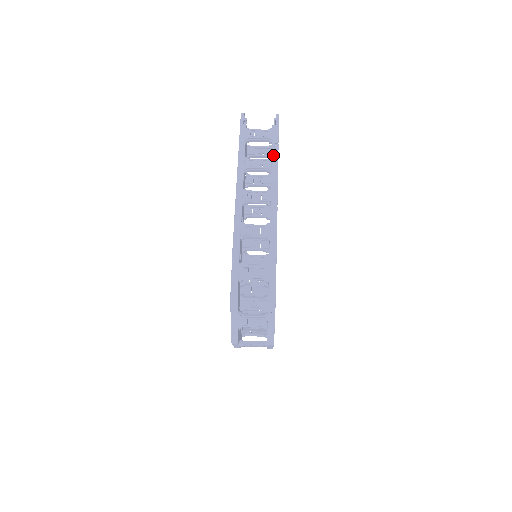
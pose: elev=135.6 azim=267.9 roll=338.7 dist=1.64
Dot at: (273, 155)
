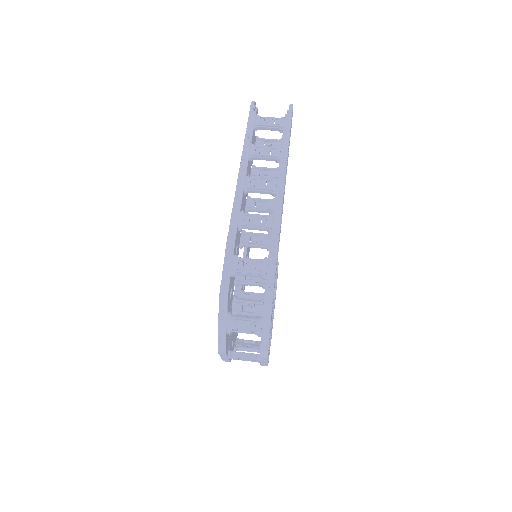
Dot at: (283, 143)
